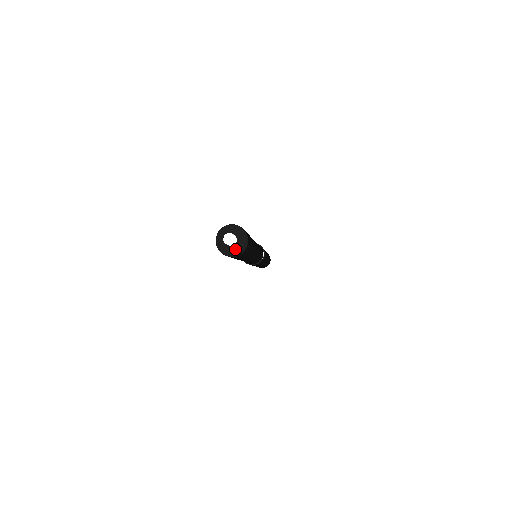
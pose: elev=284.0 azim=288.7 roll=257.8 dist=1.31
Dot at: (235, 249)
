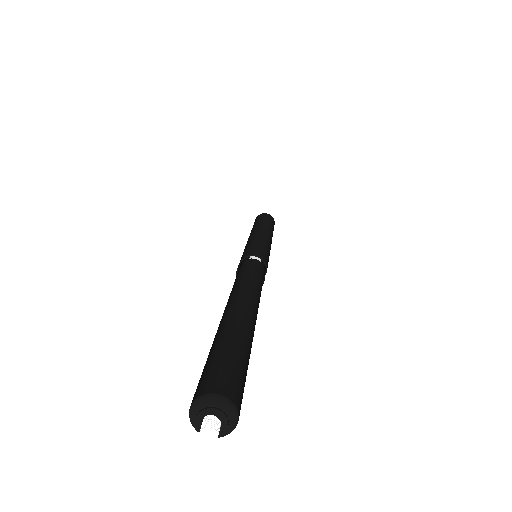
Dot at: (219, 434)
